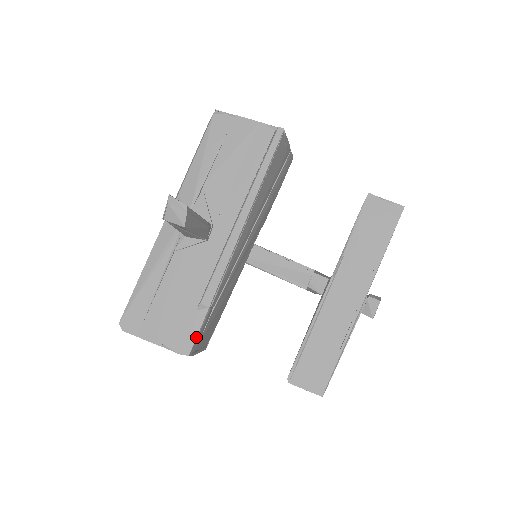
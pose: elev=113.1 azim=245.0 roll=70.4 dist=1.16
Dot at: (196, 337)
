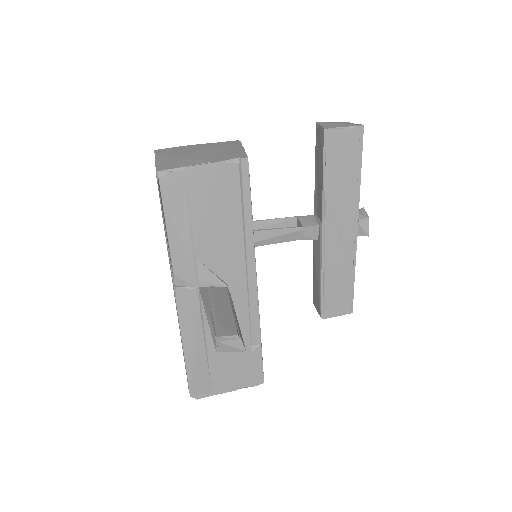
Dot at: (262, 369)
